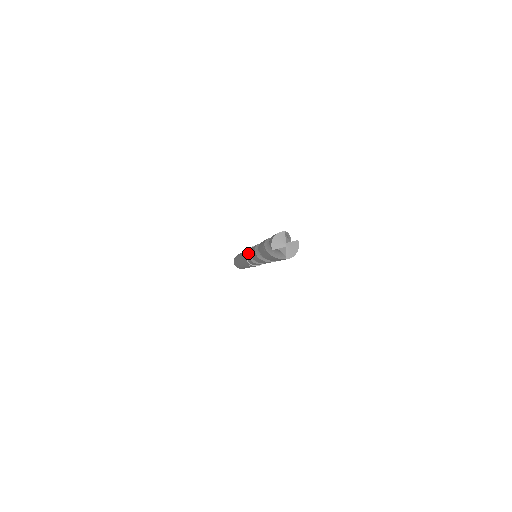
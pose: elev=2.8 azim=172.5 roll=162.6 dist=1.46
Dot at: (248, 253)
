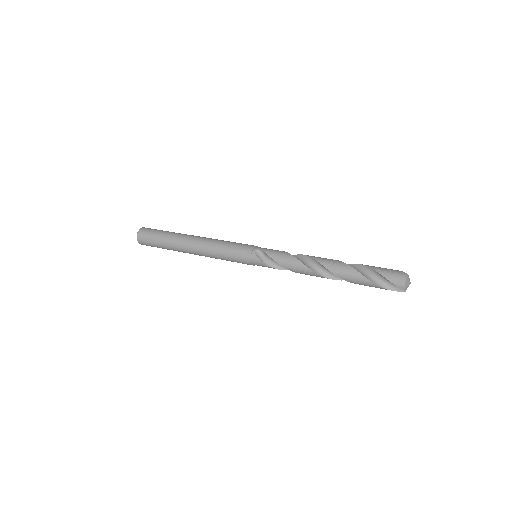
Dot at: (260, 259)
